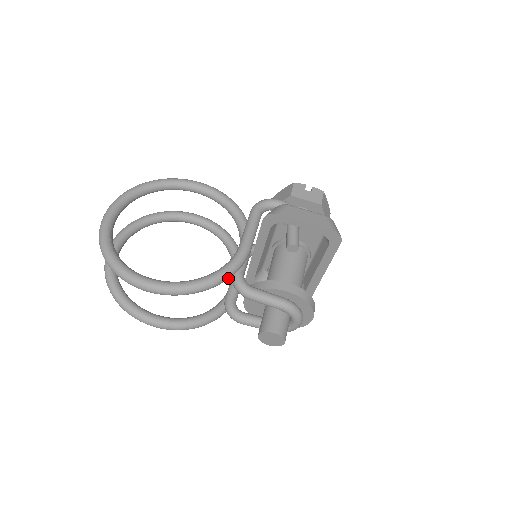
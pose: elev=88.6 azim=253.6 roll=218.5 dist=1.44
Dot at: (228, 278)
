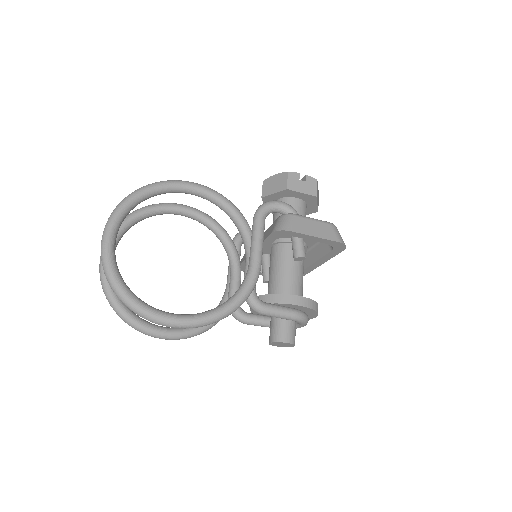
Dot at: occluded
